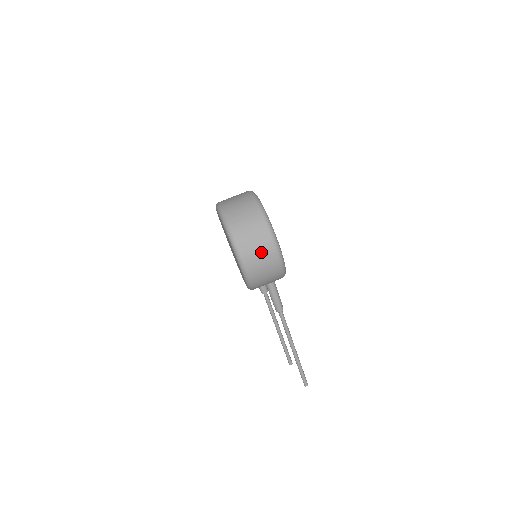
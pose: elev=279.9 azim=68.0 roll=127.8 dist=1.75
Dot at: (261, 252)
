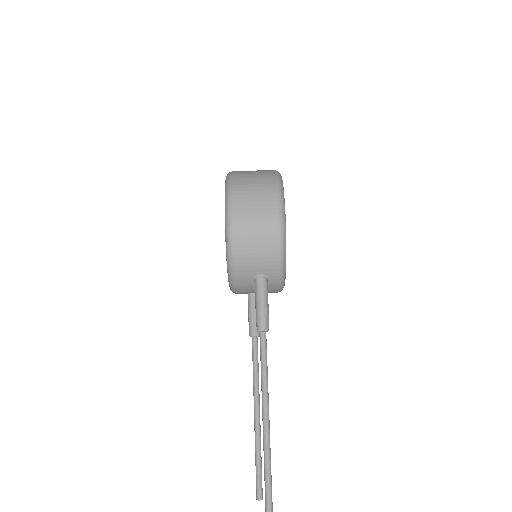
Dot at: (258, 200)
